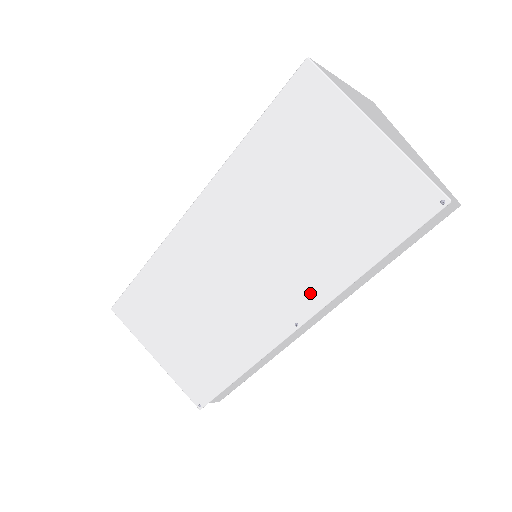
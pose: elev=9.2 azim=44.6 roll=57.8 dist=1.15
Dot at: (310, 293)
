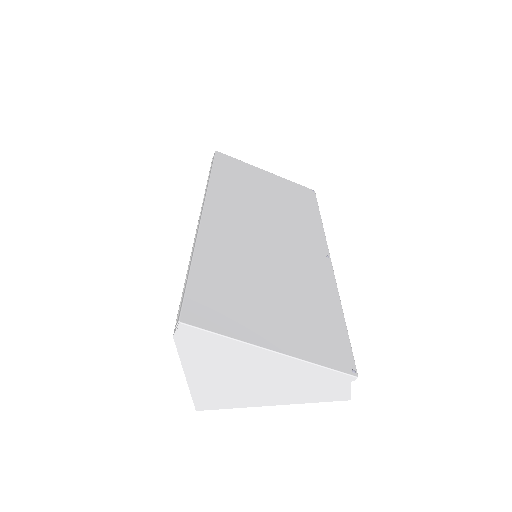
Dot at: (314, 237)
